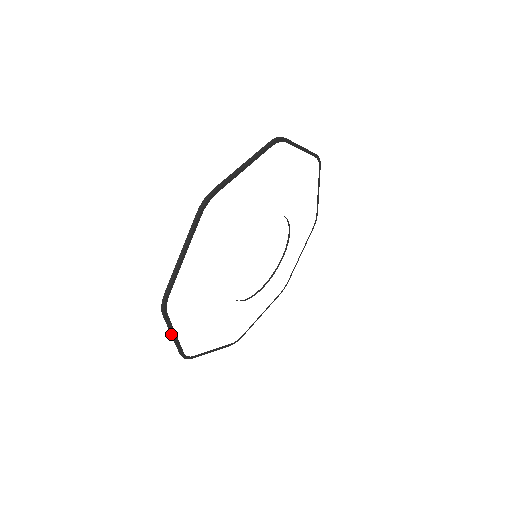
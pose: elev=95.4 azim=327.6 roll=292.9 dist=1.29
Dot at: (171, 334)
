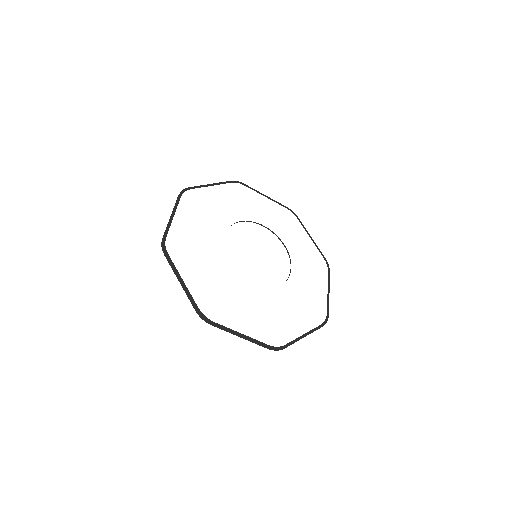
Dot at: occluded
